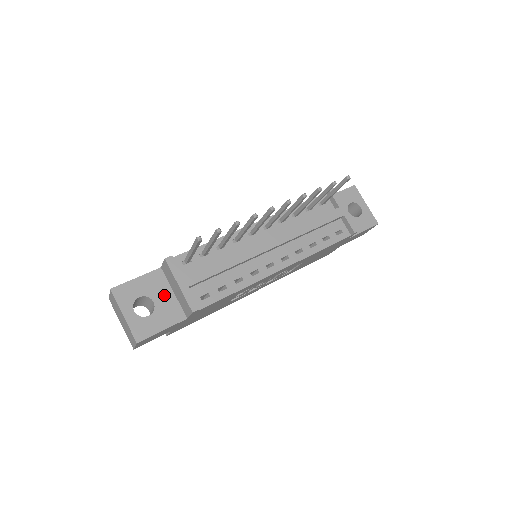
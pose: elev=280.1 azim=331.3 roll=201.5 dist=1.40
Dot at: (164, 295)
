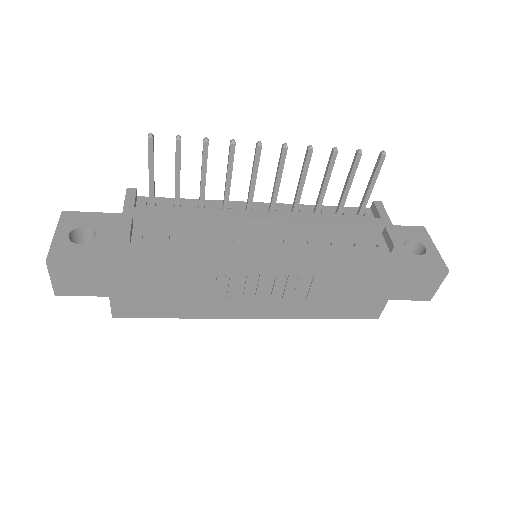
Dot at: (112, 235)
